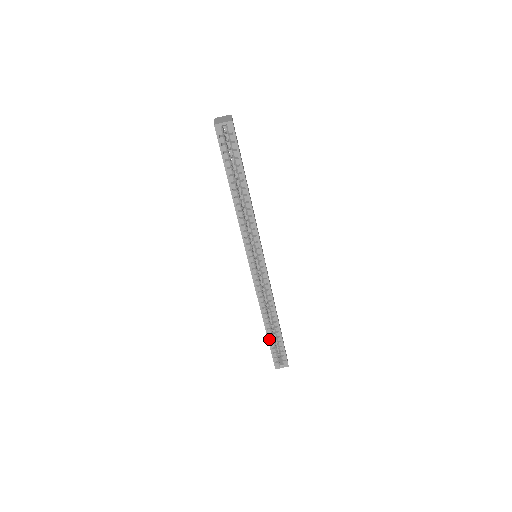
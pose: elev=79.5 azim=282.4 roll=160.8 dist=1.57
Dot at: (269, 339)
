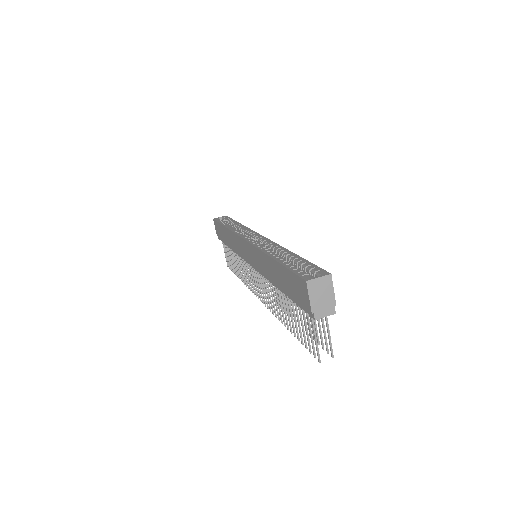
Dot at: (282, 263)
